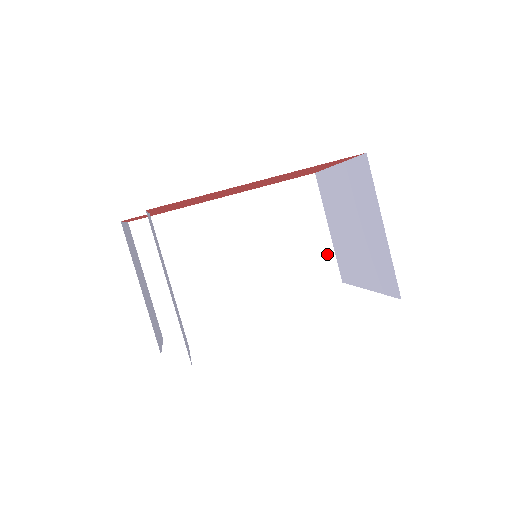
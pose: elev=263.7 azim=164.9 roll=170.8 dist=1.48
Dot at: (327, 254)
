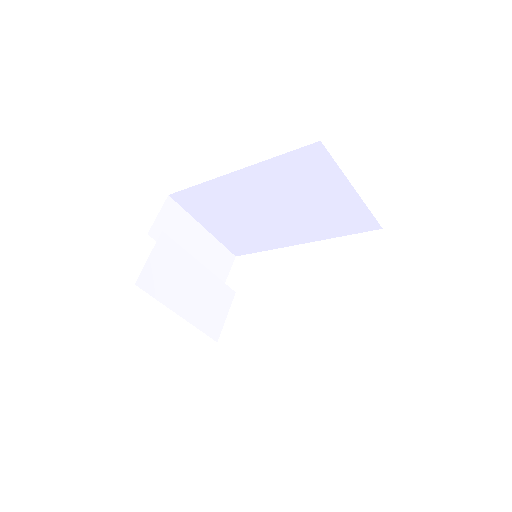
Dot at: (358, 208)
